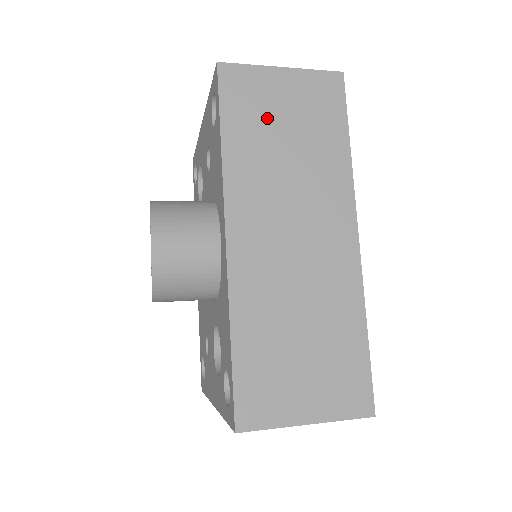
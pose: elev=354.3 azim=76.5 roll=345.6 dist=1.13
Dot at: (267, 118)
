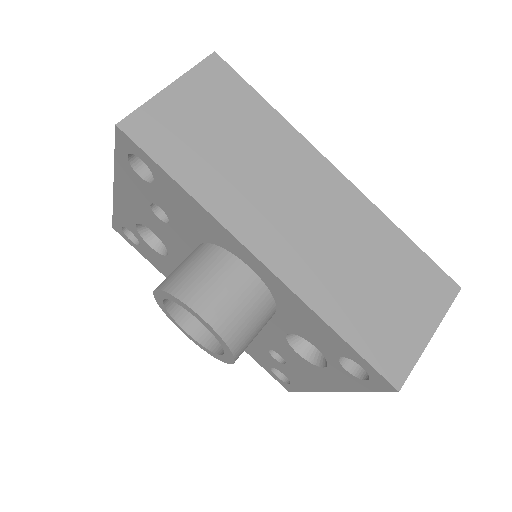
Dot at: (198, 139)
